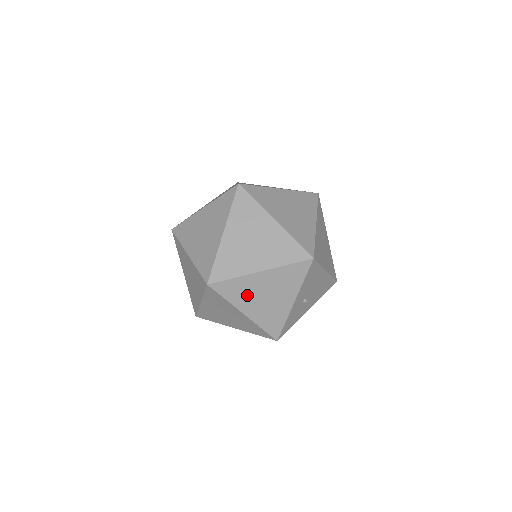
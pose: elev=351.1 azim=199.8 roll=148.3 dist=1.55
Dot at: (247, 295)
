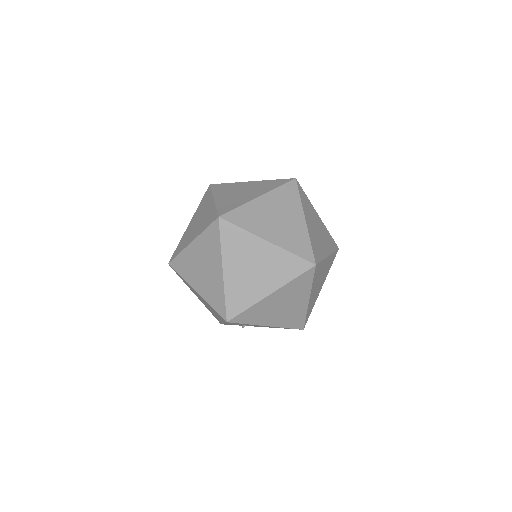
Dot at: (193, 291)
